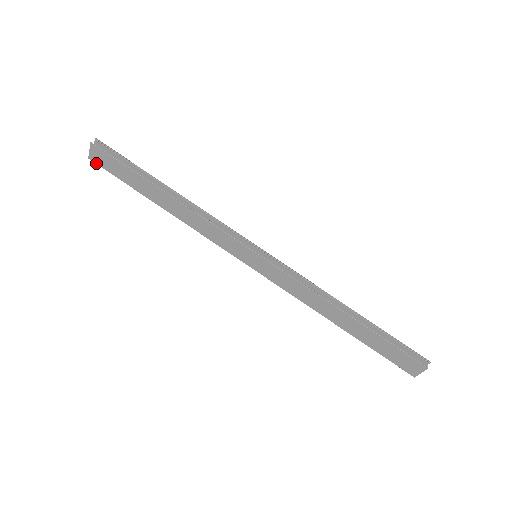
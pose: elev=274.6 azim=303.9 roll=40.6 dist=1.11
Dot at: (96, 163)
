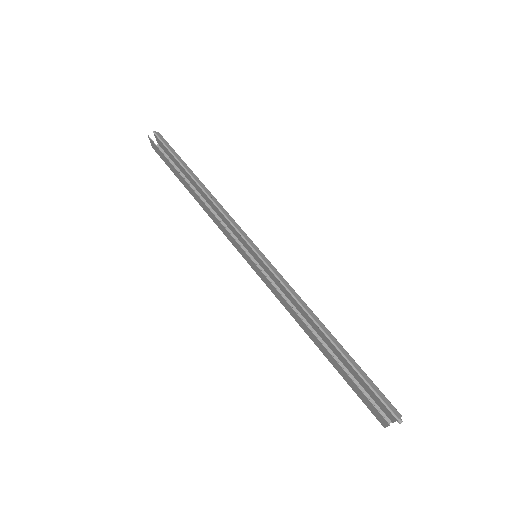
Dot at: (156, 152)
